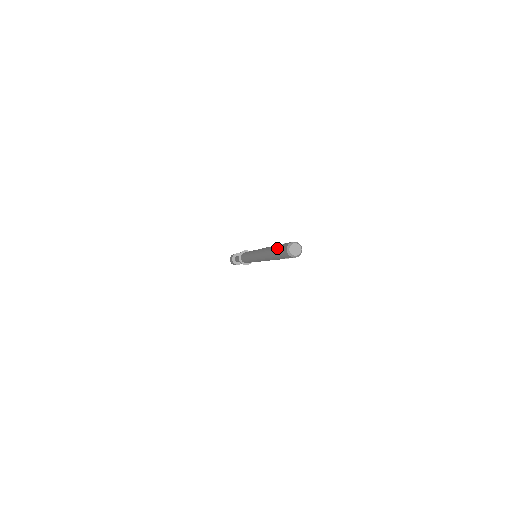
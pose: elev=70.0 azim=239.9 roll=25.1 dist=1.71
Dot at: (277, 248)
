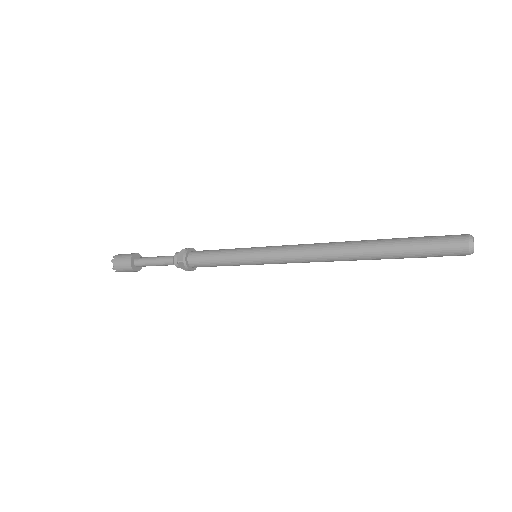
Dot at: (416, 242)
